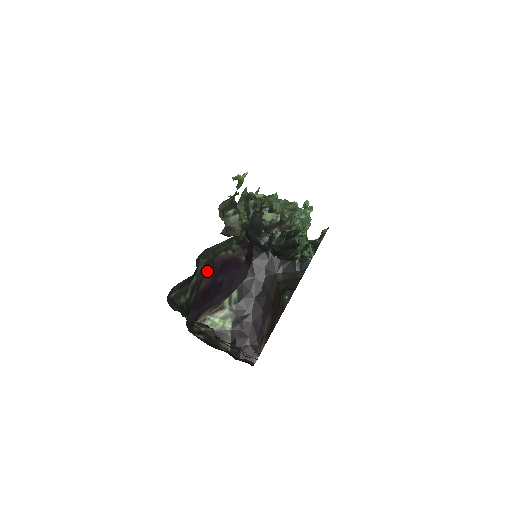
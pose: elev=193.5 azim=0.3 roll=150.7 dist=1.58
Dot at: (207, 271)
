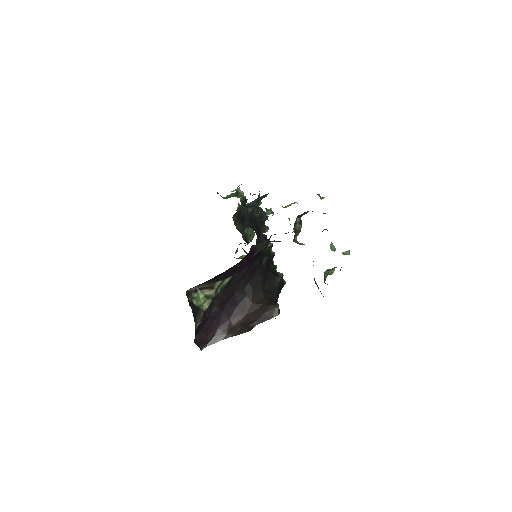
Dot at: occluded
